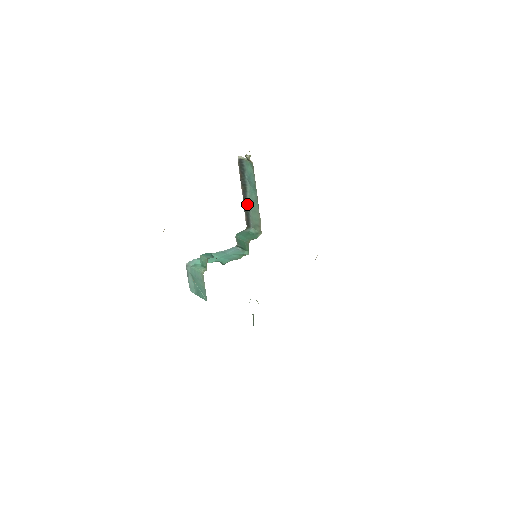
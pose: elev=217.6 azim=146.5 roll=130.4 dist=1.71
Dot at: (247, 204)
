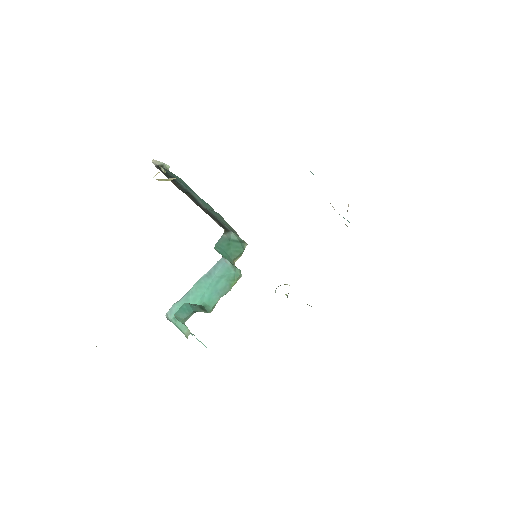
Dot at: (207, 210)
